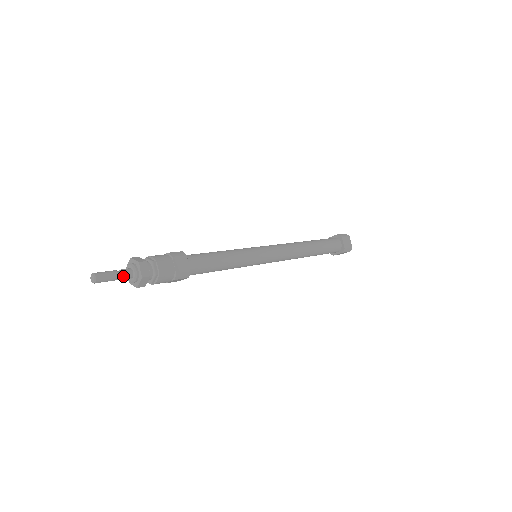
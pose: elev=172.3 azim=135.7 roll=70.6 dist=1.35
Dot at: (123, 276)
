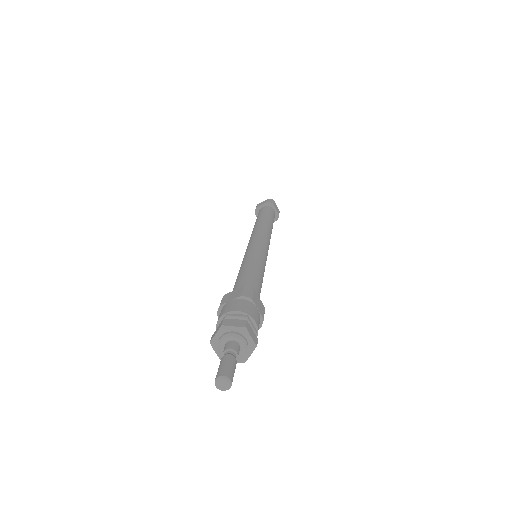
Dot at: (236, 357)
